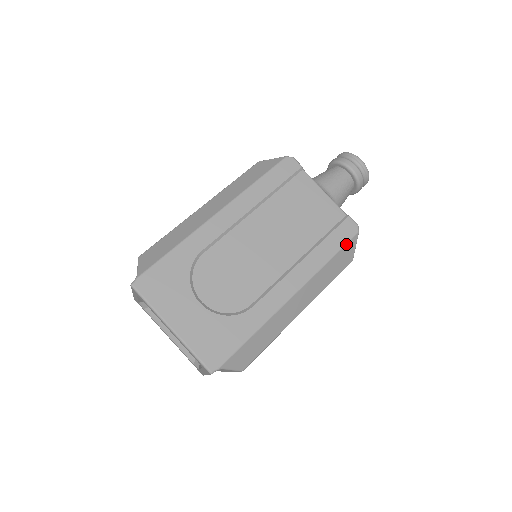
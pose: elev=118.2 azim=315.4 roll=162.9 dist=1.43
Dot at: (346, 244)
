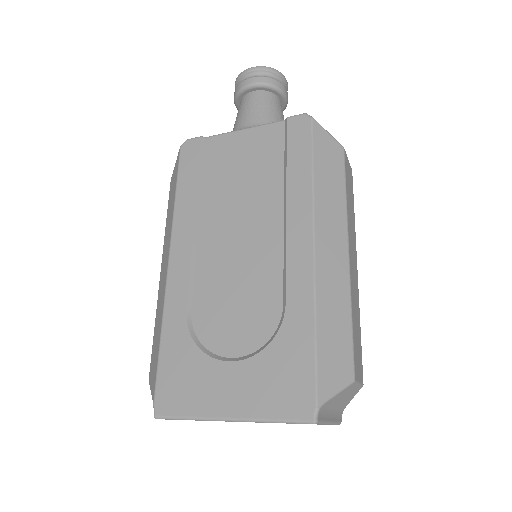
Dot at: (312, 142)
